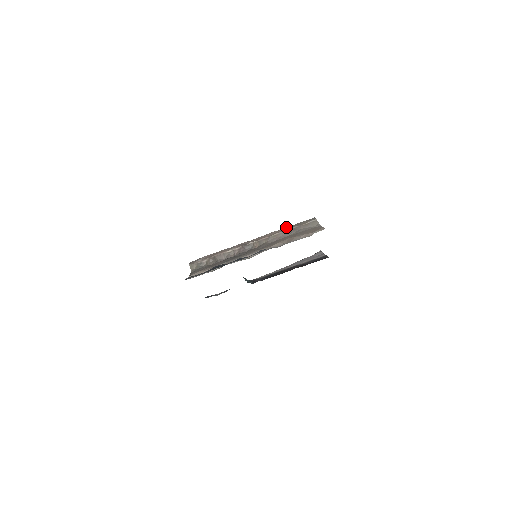
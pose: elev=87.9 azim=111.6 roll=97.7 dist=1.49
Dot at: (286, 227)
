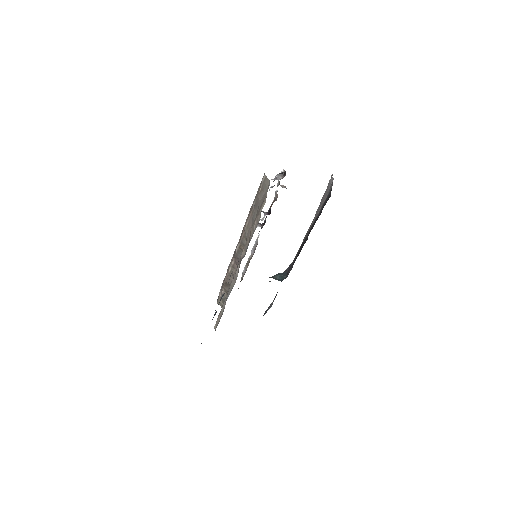
Dot at: occluded
